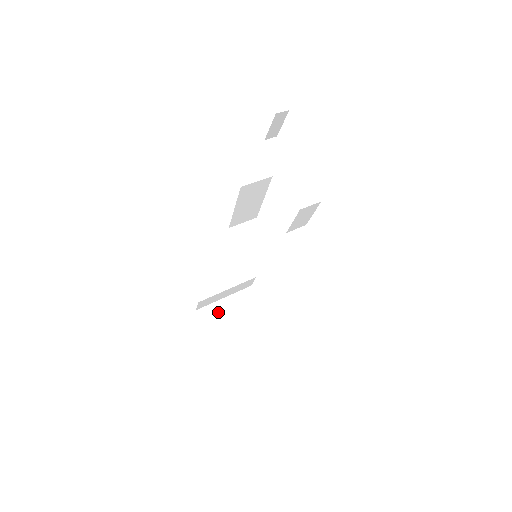
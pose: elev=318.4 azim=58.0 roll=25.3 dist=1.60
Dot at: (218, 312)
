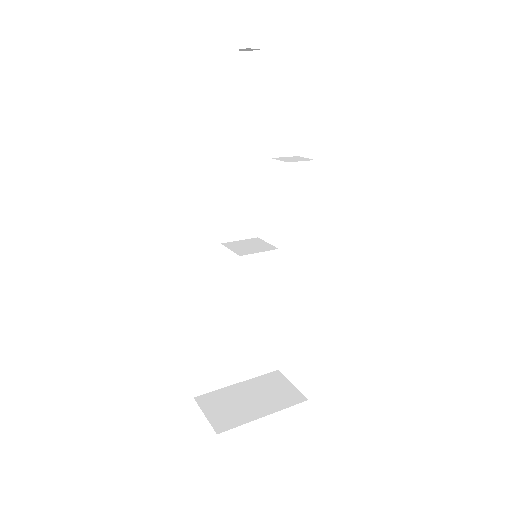
Dot at: (228, 398)
